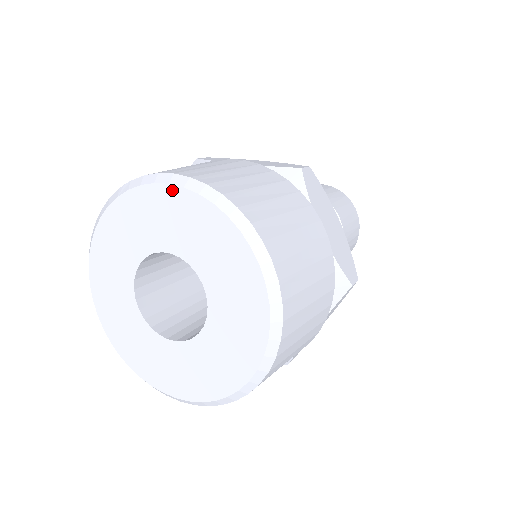
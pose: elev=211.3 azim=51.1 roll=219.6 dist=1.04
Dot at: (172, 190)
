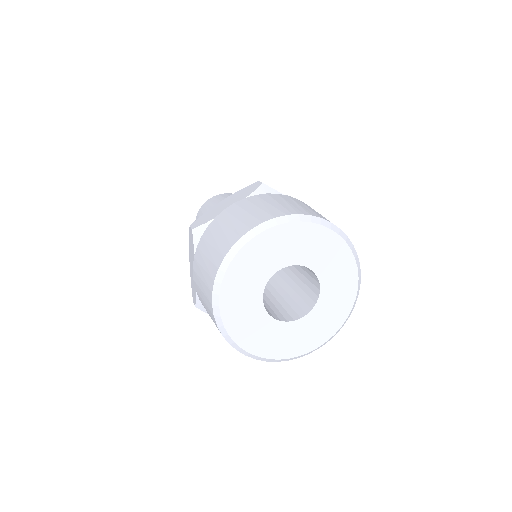
Dot at: (331, 233)
